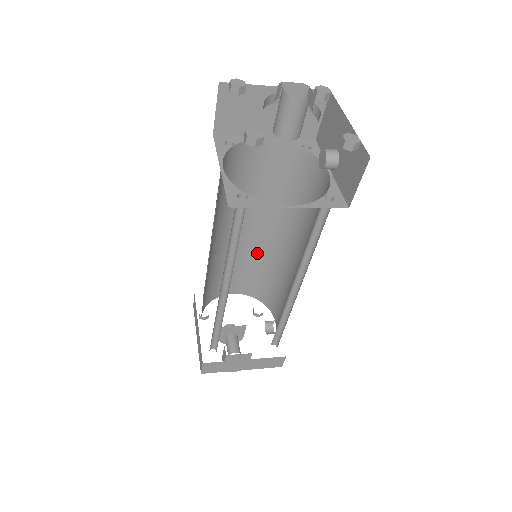
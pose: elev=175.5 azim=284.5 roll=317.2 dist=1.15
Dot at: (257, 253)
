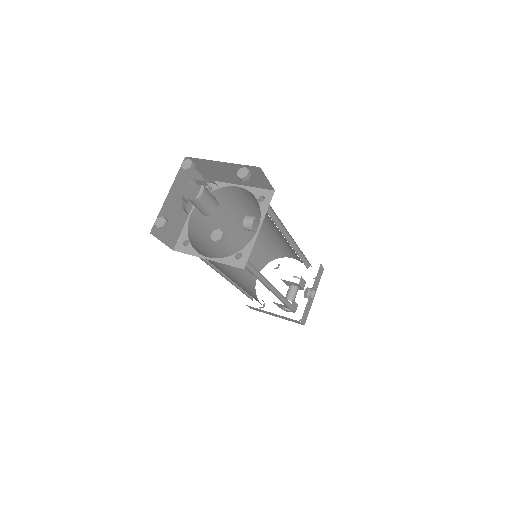
Dot at: occluded
